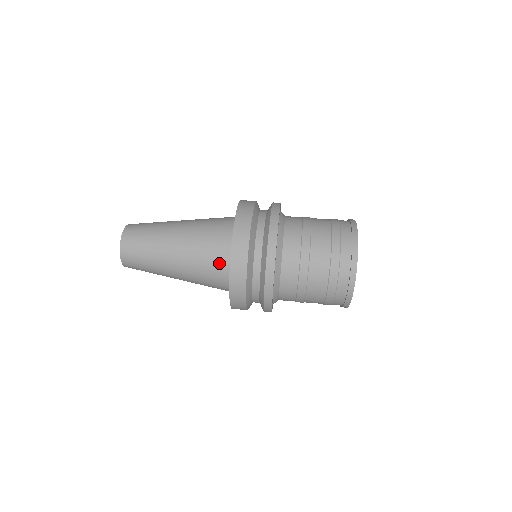
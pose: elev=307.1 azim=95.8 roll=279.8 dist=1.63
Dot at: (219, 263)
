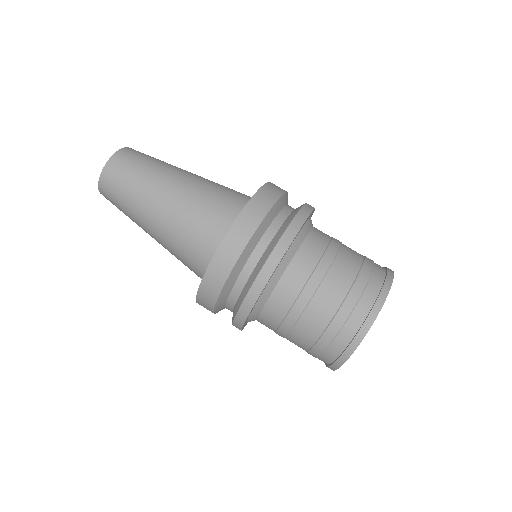
Dot at: (195, 272)
